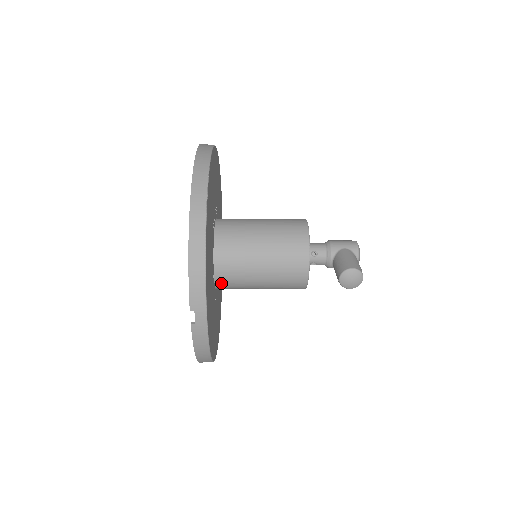
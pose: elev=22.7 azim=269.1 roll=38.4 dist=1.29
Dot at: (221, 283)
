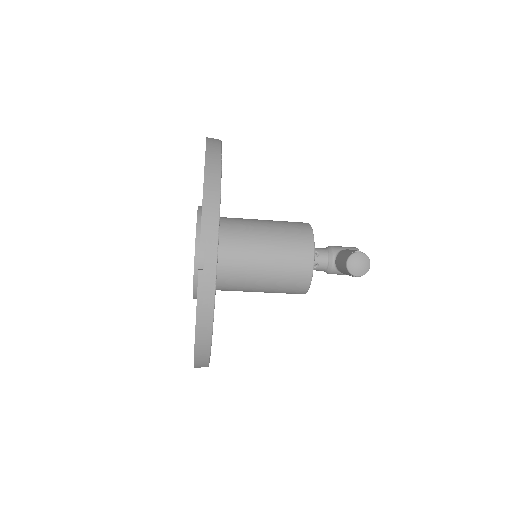
Dot at: (221, 273)
